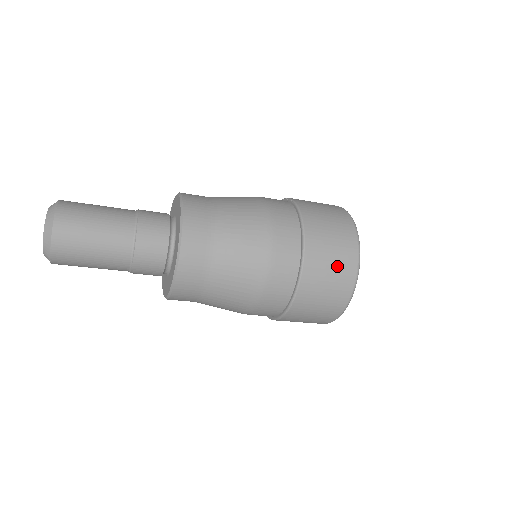
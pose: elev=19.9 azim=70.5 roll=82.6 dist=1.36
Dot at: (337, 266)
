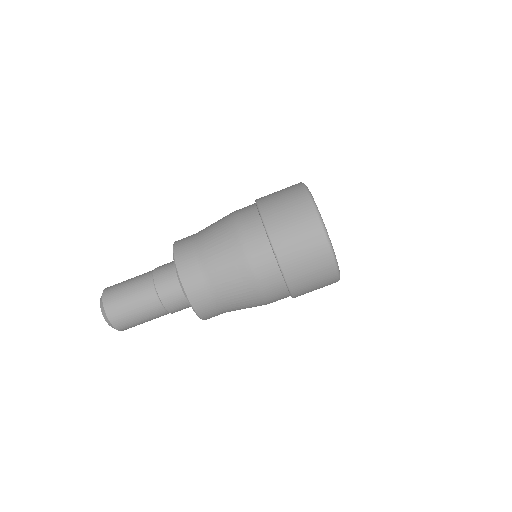
Dot at: (295, 215)
